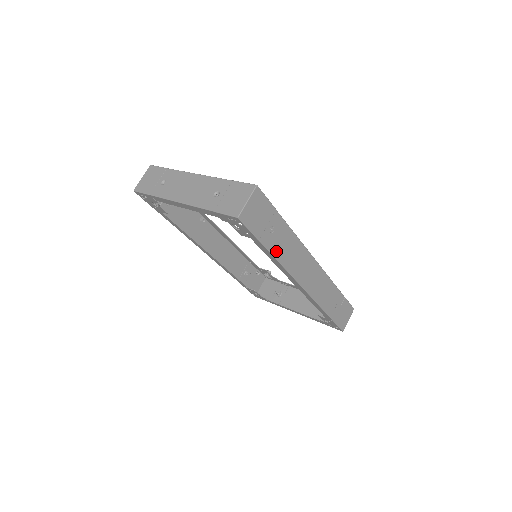
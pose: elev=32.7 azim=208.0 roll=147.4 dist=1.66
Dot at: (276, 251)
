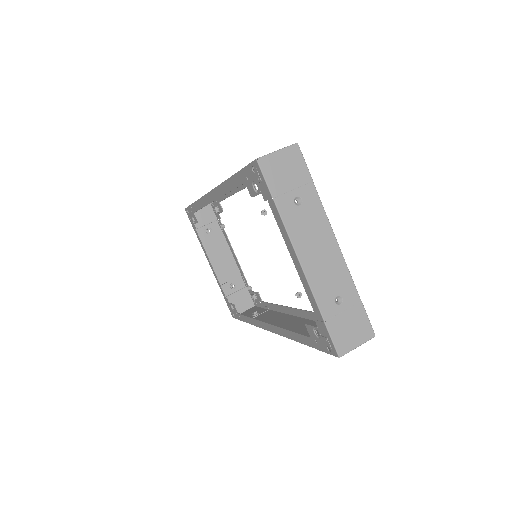
Dot at: occluded
